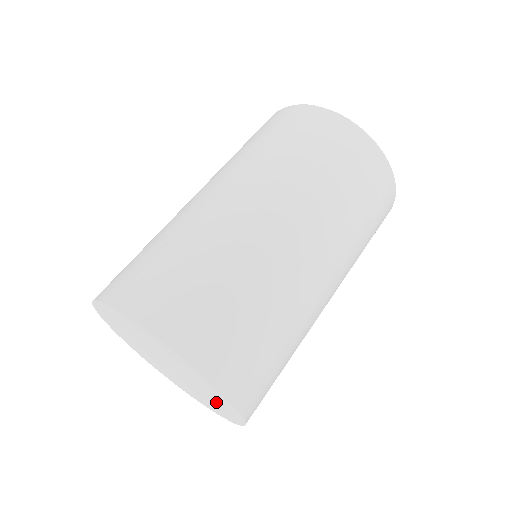
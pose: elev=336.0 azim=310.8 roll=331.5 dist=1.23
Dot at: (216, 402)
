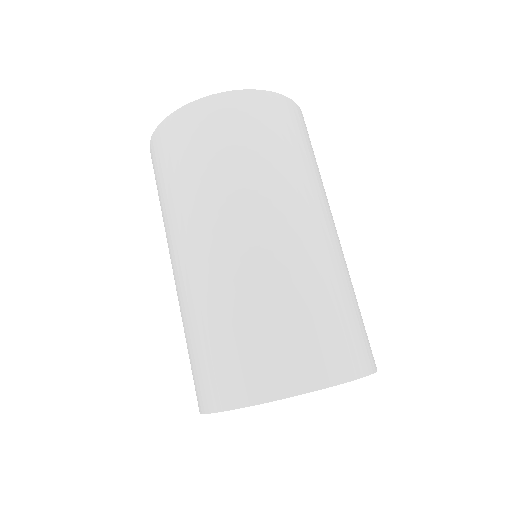
Dot at: occluded
